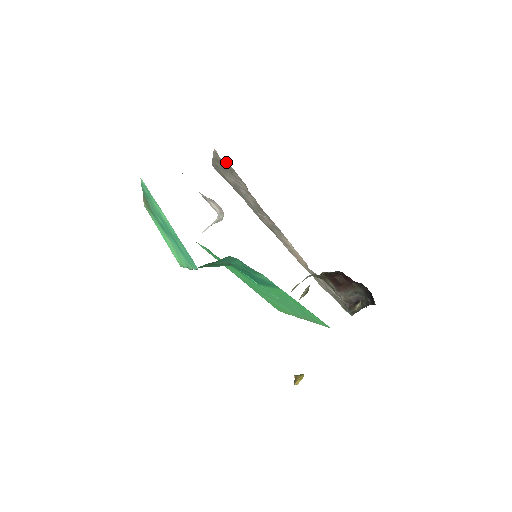
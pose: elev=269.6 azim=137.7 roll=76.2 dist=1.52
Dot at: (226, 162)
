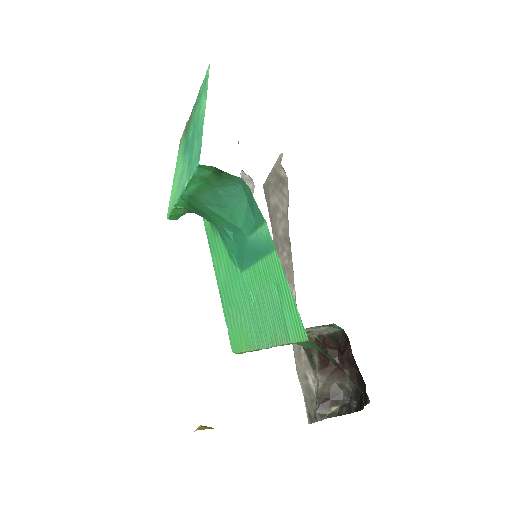
Dot at: (284, 171)
